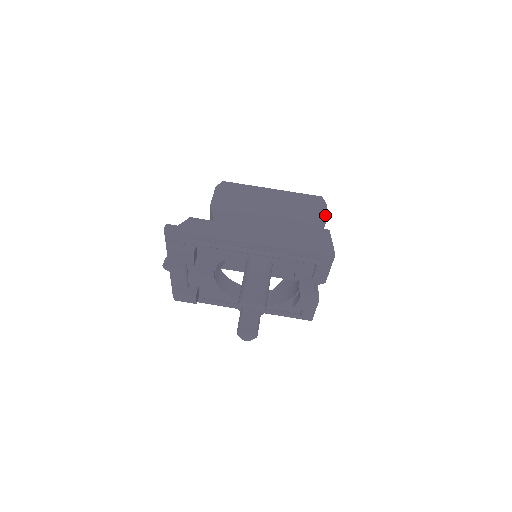
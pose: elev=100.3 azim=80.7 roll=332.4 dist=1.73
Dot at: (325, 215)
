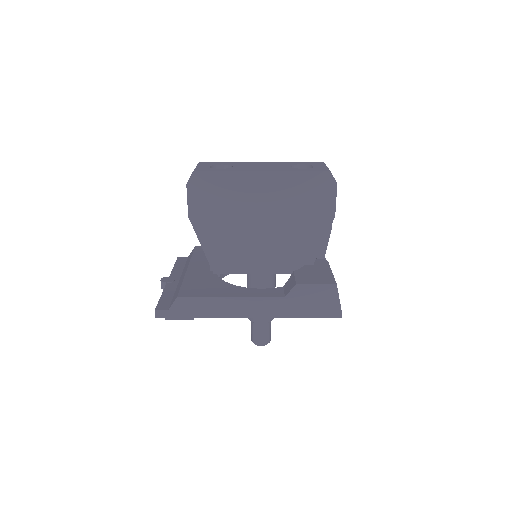
Dot at: (334, 204)
